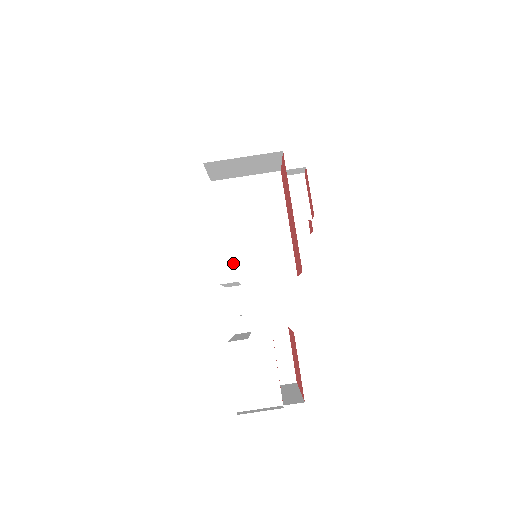
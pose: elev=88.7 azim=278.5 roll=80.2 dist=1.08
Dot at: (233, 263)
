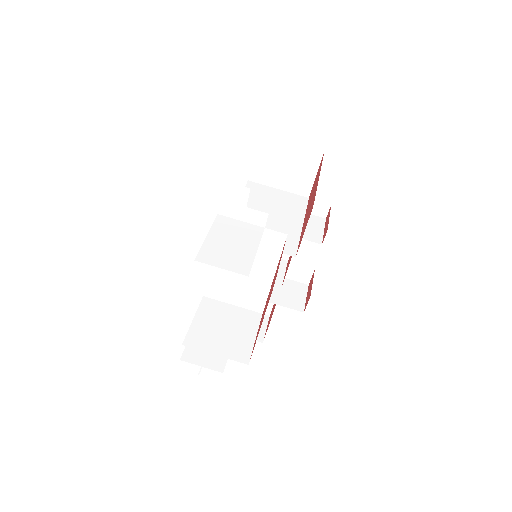
Dot at: occluded
